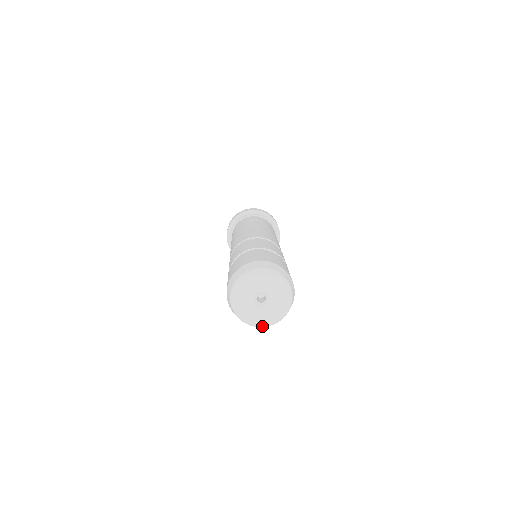
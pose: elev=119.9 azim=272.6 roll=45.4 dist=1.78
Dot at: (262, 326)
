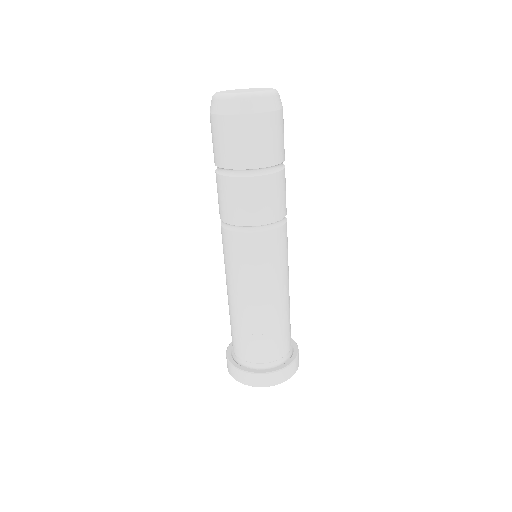
Dot at: (266, 93)
